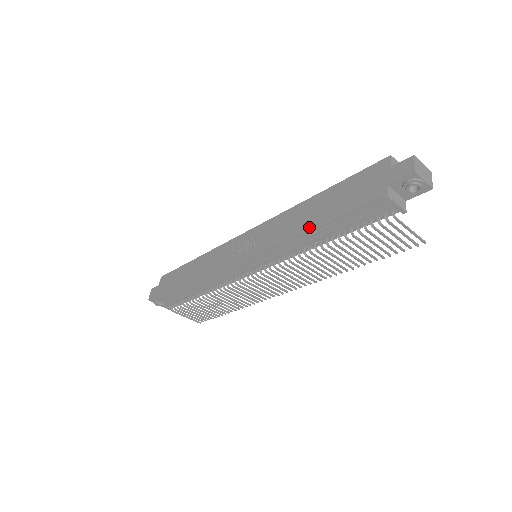
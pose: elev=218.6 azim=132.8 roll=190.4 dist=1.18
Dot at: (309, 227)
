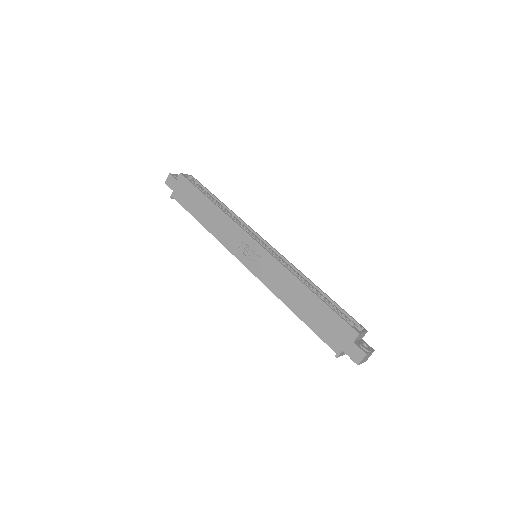
Dot at: (292, 308)
